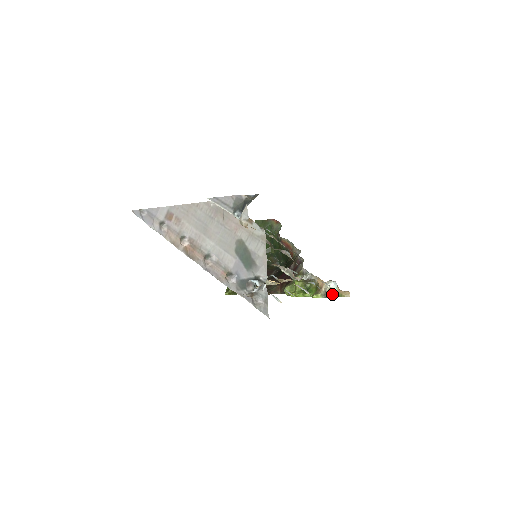
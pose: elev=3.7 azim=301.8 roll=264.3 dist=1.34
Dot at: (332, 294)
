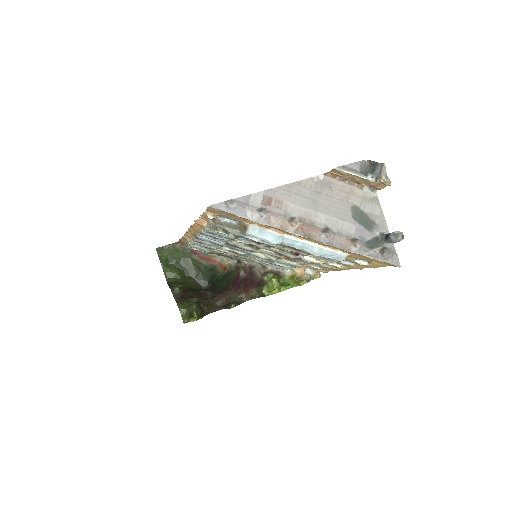
Dot at: (310, 278)
